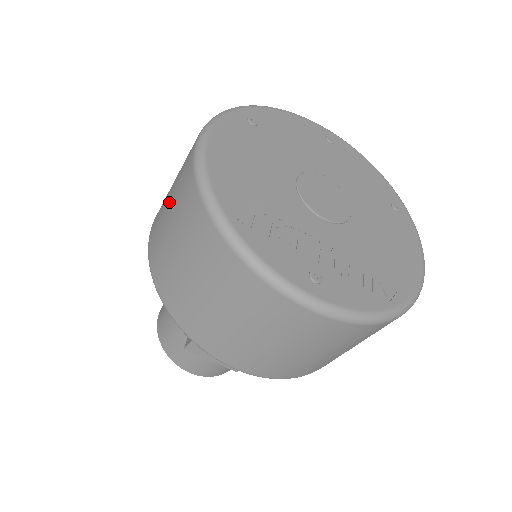
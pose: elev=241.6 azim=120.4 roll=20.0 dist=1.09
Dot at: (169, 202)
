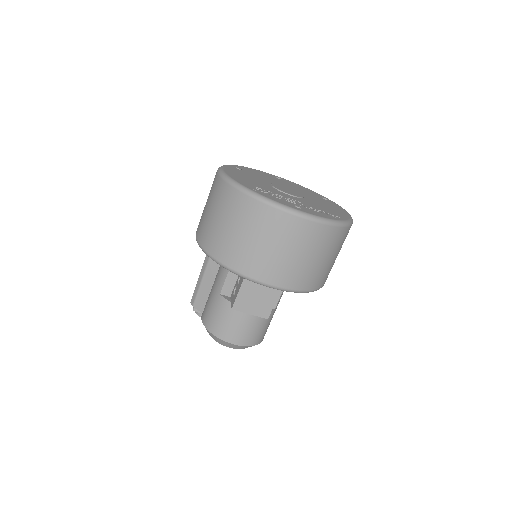
Dot at: (209, 209)
